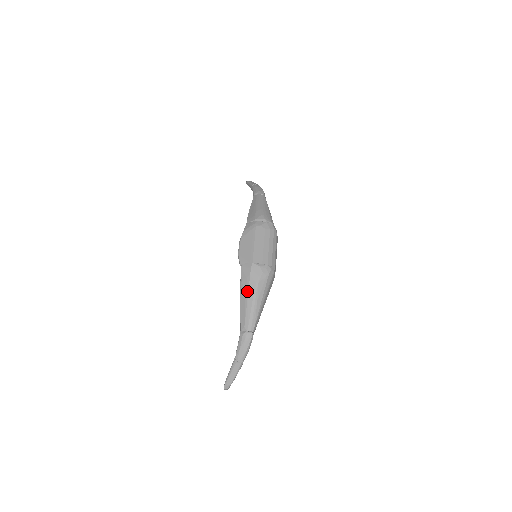
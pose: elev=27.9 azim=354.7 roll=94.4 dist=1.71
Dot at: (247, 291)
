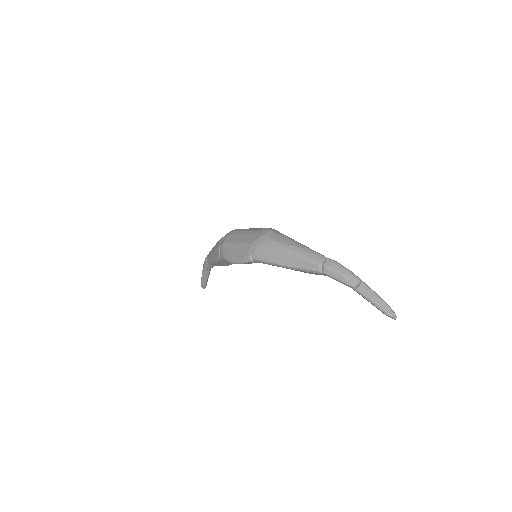
Dot at: (278, 254)
